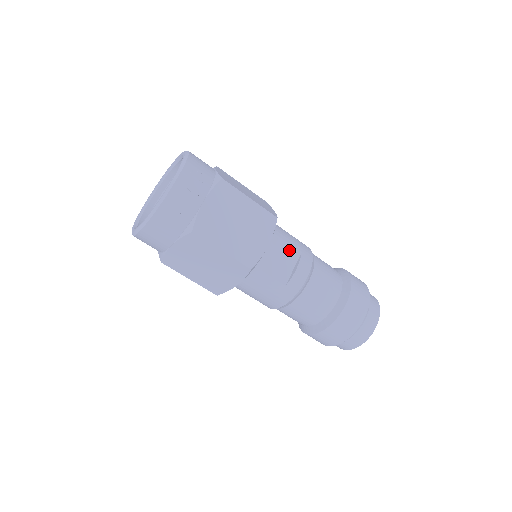
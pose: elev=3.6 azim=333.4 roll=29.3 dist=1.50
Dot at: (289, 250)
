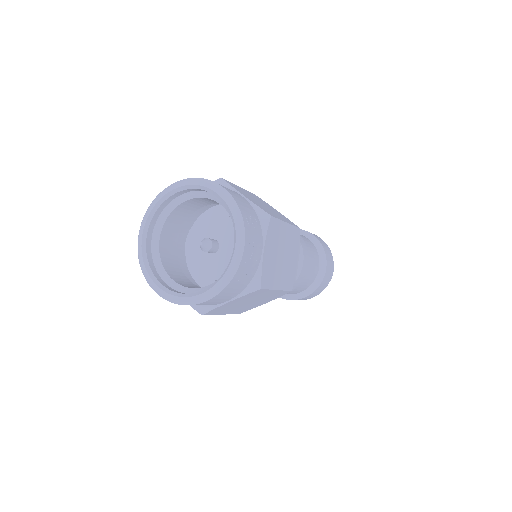
Dot at: occluded
